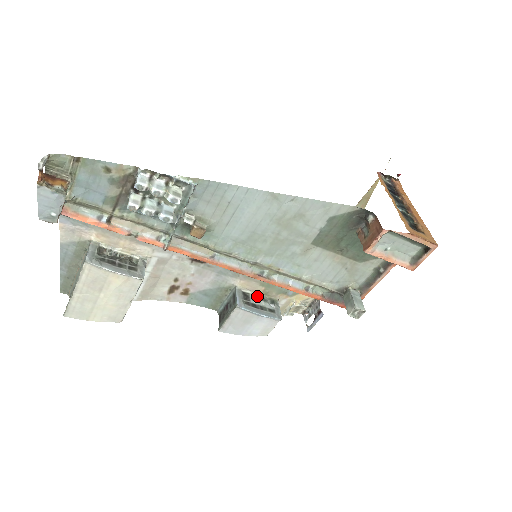
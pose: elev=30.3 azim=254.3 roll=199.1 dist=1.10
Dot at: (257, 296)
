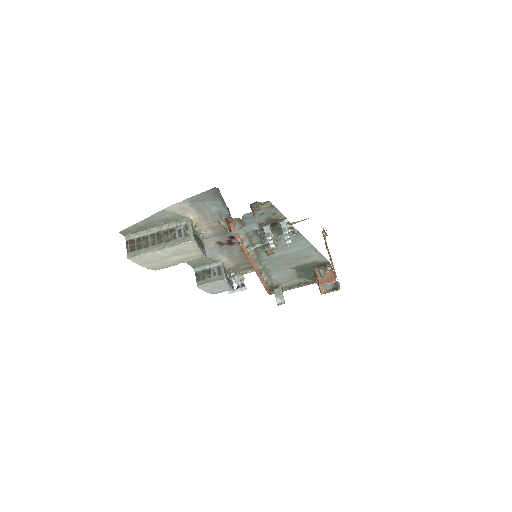
Dot at: (228, 271)
